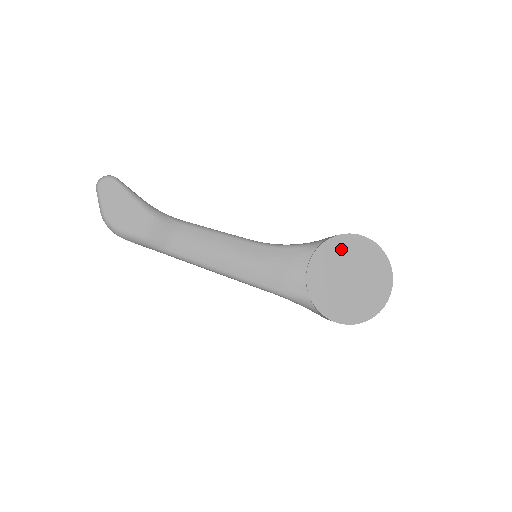
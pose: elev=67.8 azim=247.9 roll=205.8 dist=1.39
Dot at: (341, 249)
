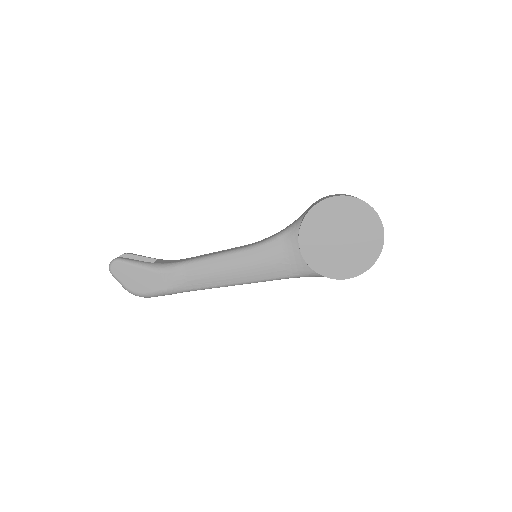
Dot at: (320, 218)
